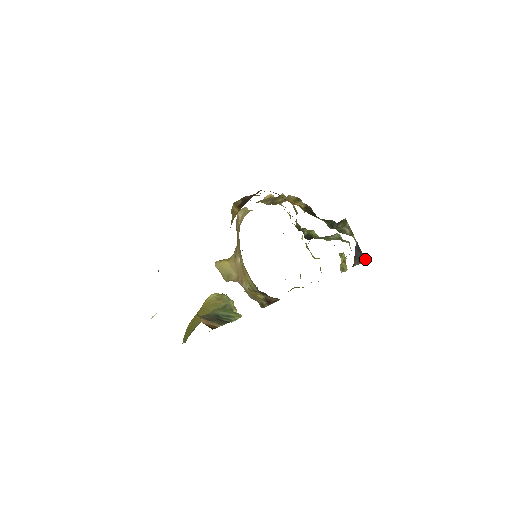
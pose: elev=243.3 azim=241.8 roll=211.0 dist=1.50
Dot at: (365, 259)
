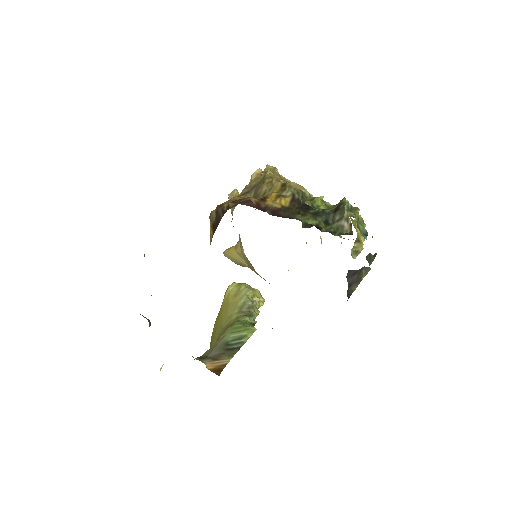
Dot at: (369, 267)
